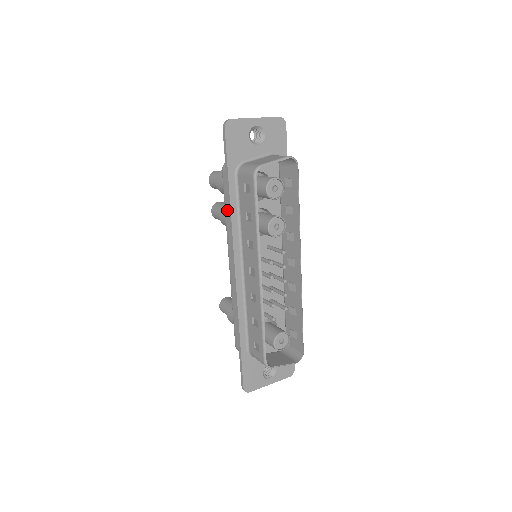
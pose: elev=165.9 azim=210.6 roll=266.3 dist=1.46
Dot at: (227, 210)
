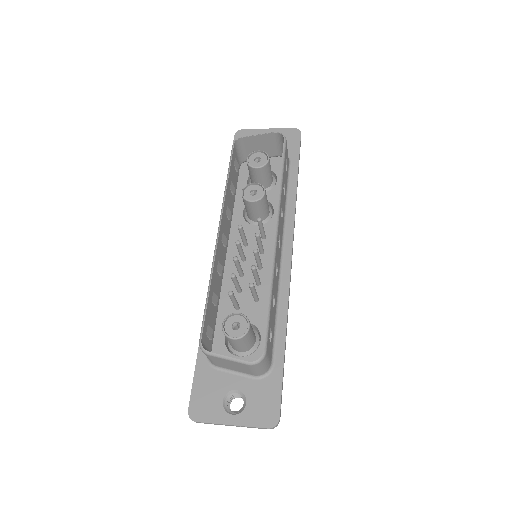
Dot at: occluded
